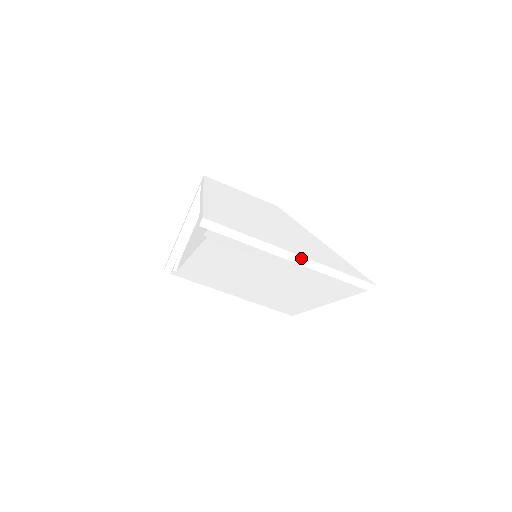
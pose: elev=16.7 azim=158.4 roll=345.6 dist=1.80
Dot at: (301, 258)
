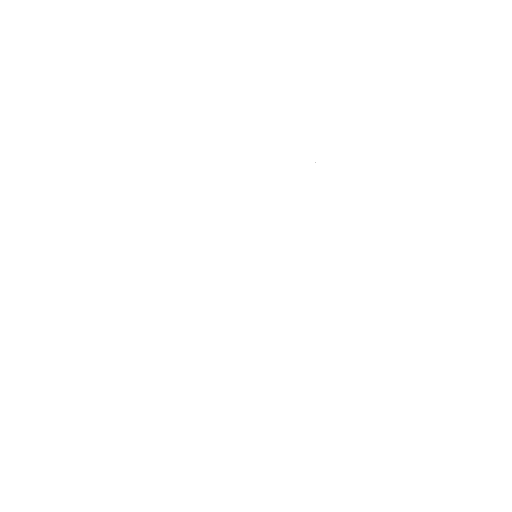
Dot at: (346, 298)
